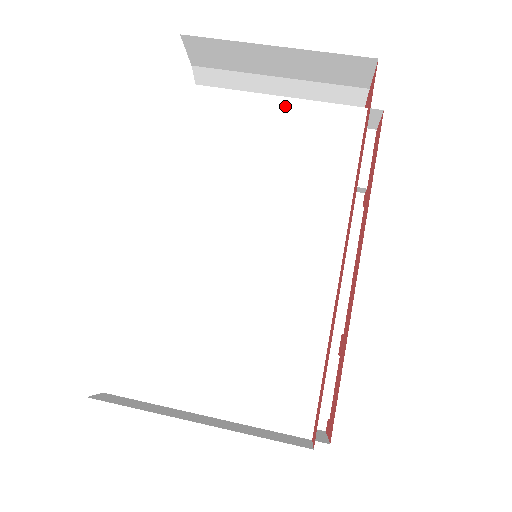
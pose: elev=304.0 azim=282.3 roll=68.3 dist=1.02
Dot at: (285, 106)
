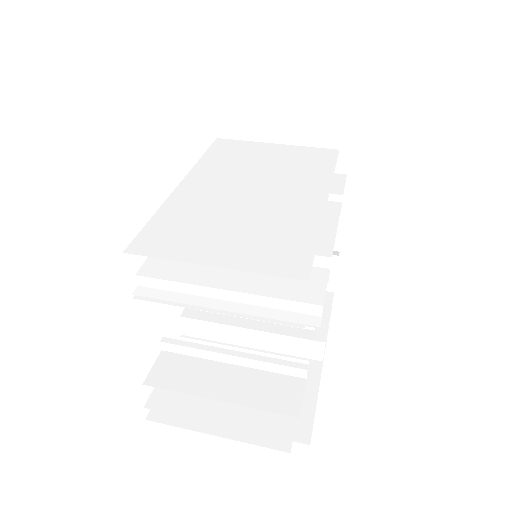
Dot at: (285, 147)
